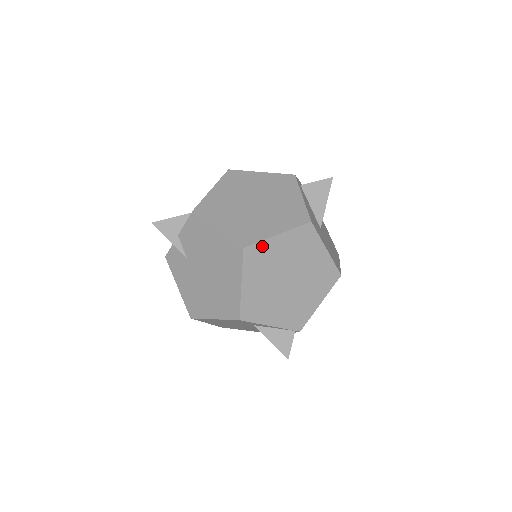
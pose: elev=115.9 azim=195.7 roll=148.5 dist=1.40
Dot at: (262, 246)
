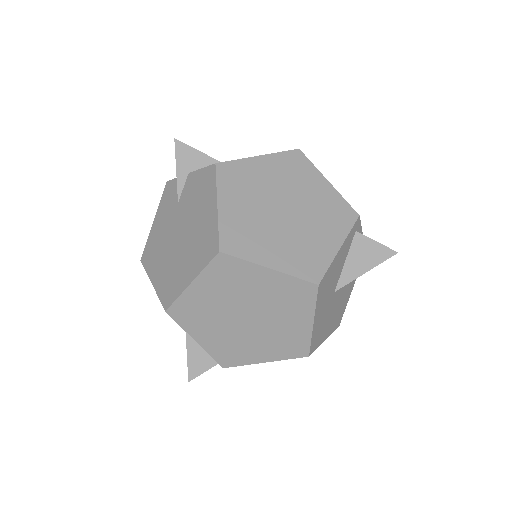
Dot at: (242, 265)
